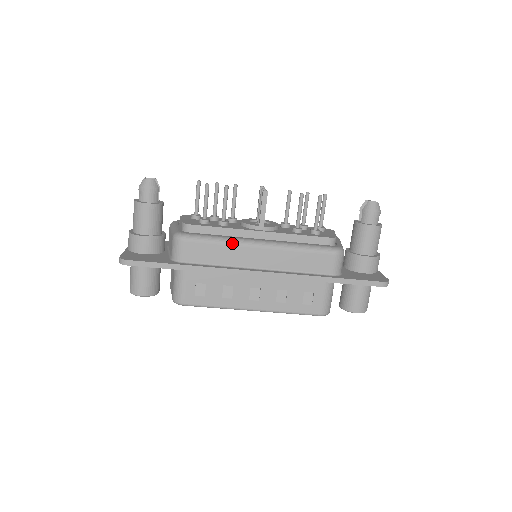
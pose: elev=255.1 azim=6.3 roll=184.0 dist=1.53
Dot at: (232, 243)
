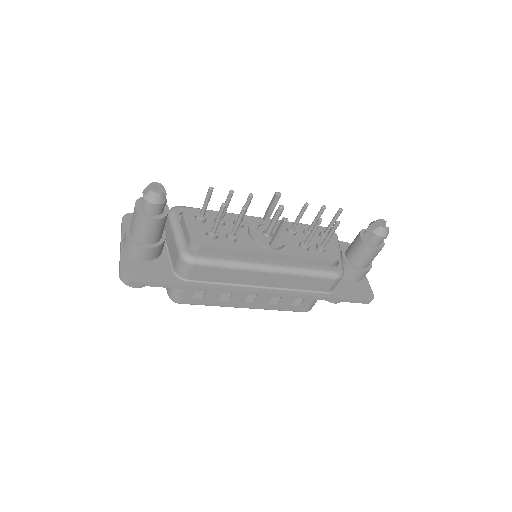
Dot at: (241, 268)
